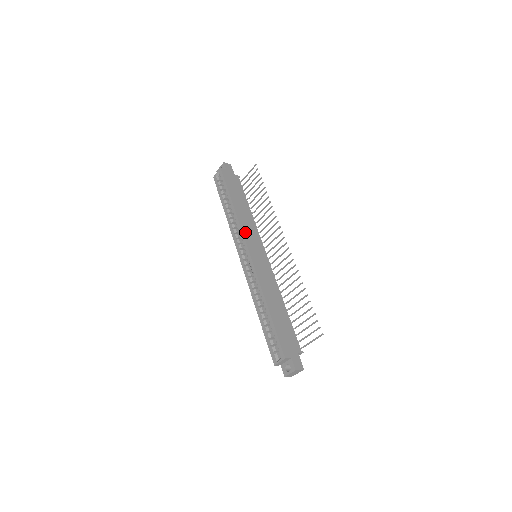
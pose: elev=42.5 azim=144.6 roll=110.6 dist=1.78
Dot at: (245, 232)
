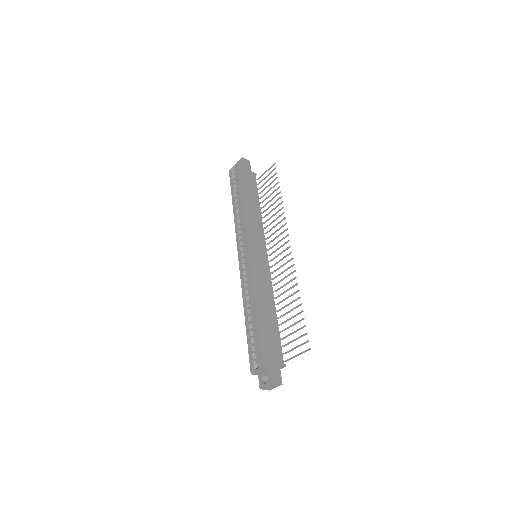
Dot at: (249, 229)
